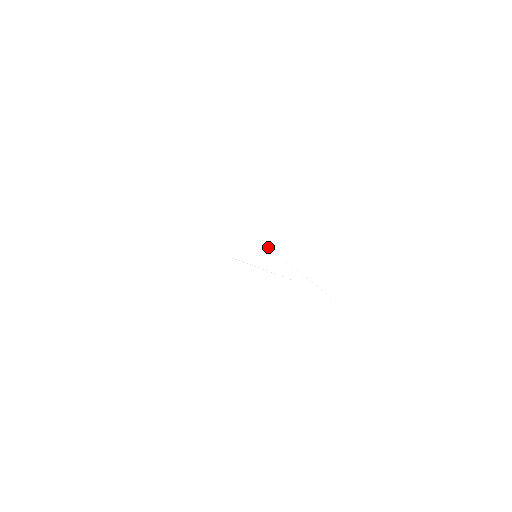
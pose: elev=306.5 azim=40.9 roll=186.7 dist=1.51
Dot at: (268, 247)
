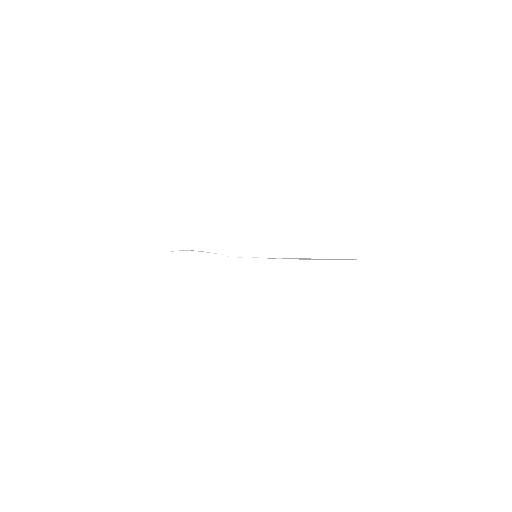
Dot at: occluded
